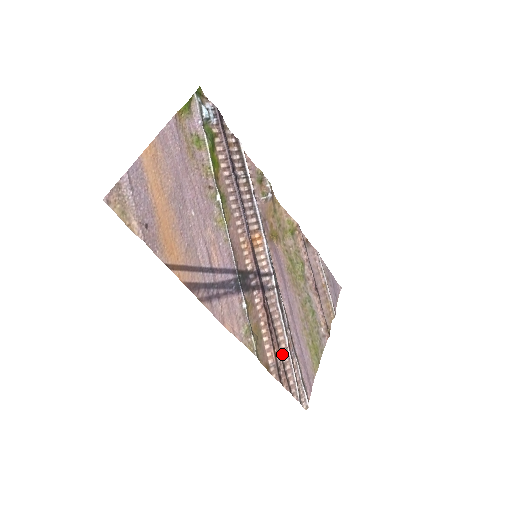
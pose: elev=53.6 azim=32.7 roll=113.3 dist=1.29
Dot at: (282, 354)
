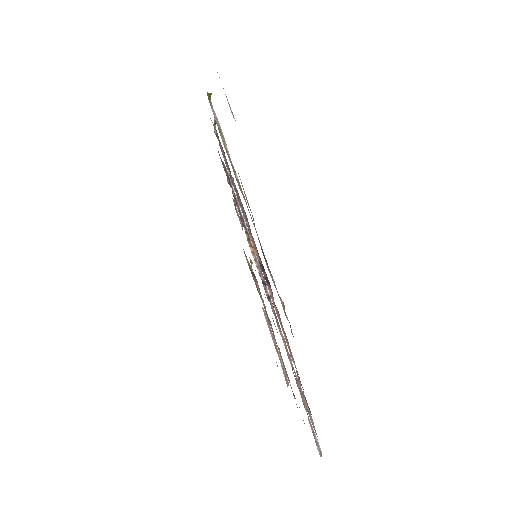
Dot at: (293, 369)
